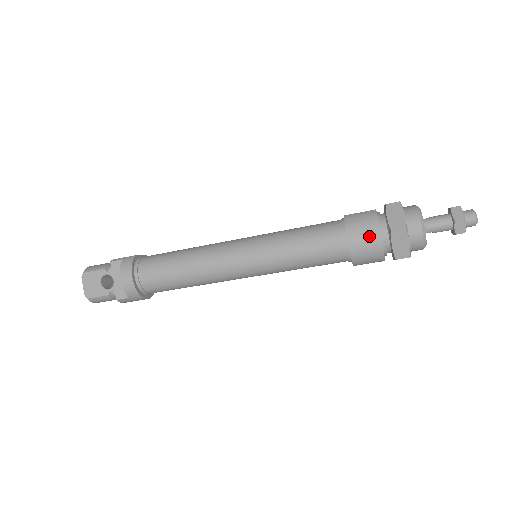
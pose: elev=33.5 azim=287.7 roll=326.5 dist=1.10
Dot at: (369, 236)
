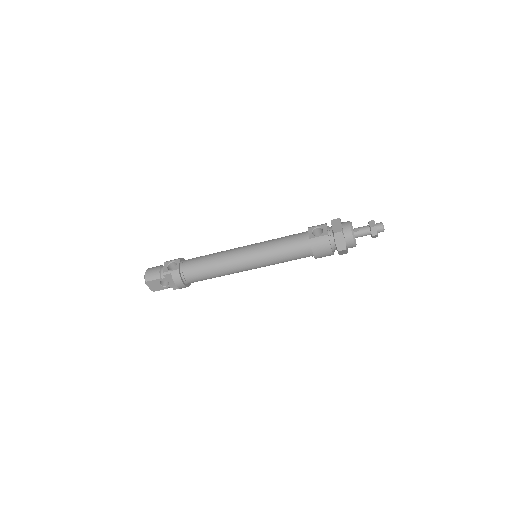
Dot at: (326, 253)
